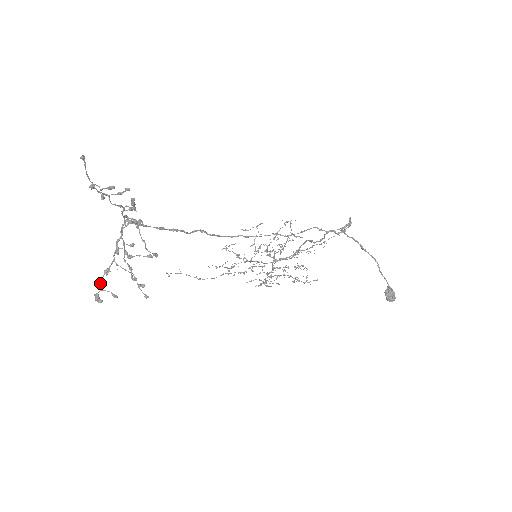
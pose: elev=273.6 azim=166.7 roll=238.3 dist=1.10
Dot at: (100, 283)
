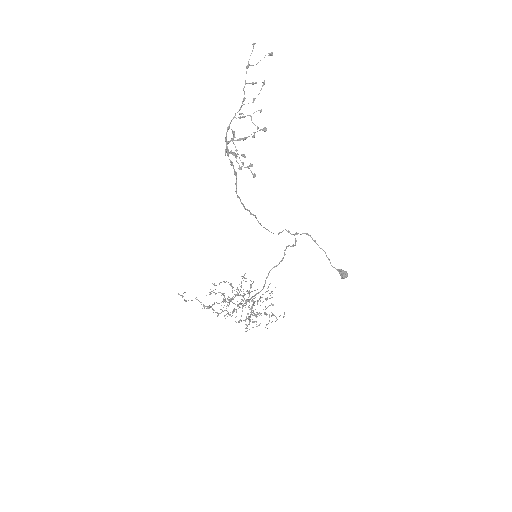
Dot at: (228, 151)
